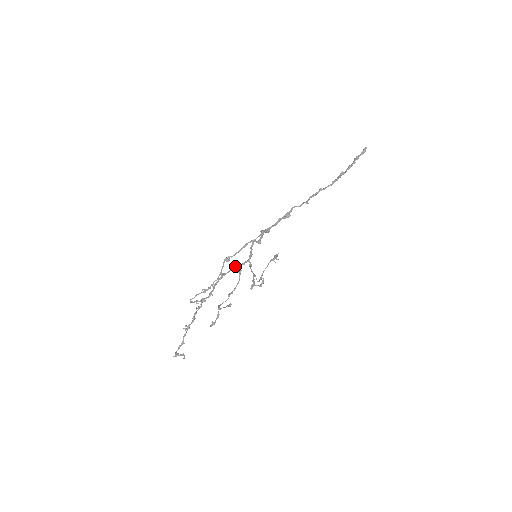
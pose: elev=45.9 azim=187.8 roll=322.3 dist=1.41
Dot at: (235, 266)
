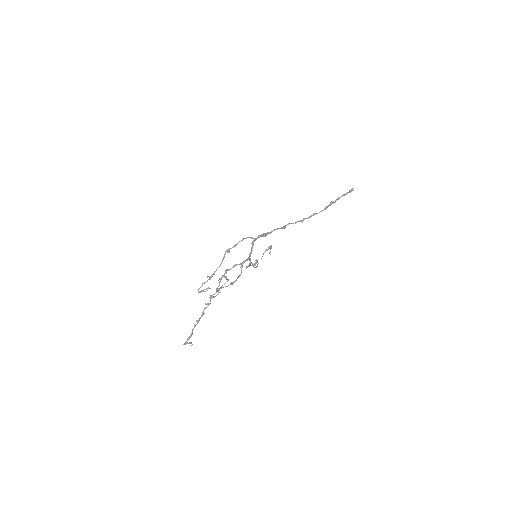
Dot at: occluded
